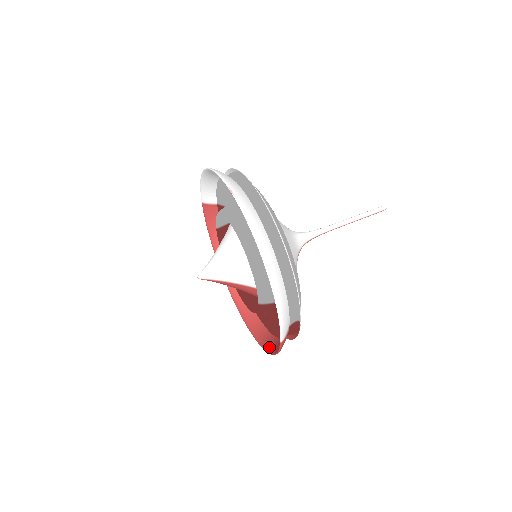
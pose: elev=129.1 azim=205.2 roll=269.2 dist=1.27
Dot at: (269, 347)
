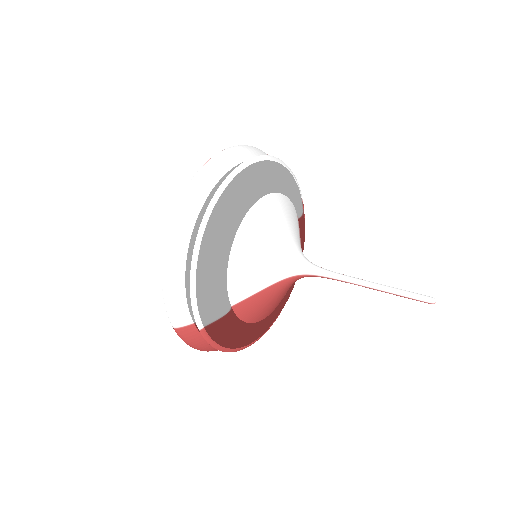
Dot at: occluded
